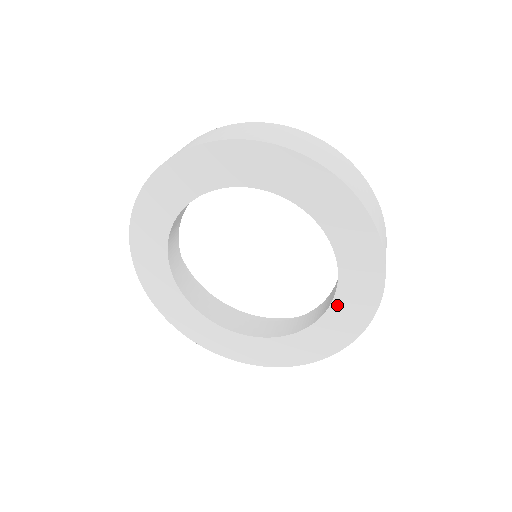
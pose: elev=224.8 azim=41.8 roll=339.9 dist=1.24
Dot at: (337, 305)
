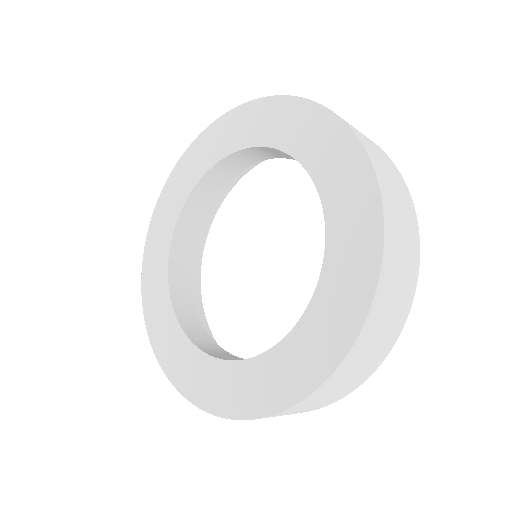
Dot at: (330, 204)
